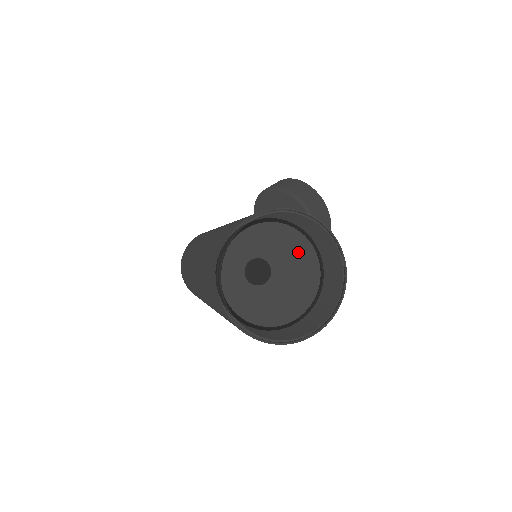
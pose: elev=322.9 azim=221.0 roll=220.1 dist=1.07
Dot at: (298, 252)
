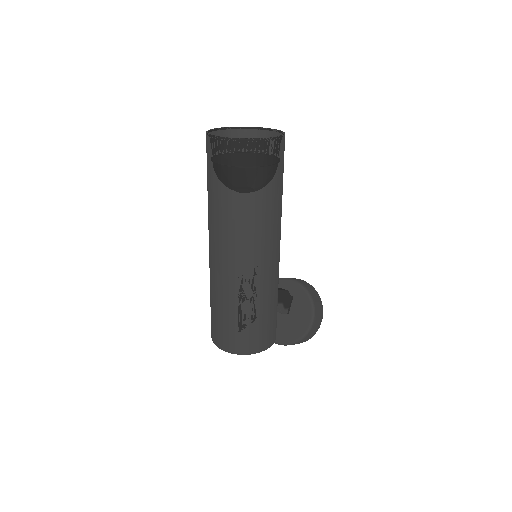
Dot at: occluded
